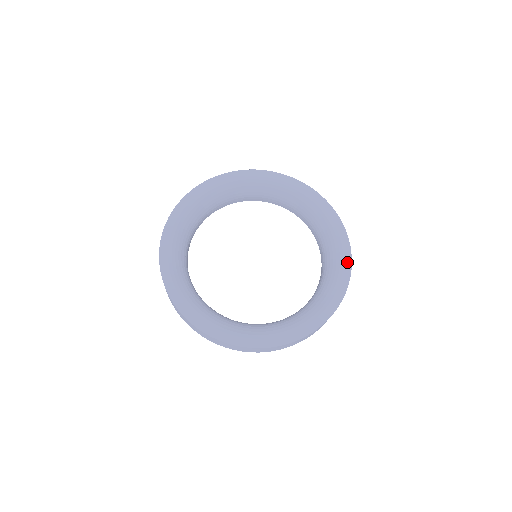
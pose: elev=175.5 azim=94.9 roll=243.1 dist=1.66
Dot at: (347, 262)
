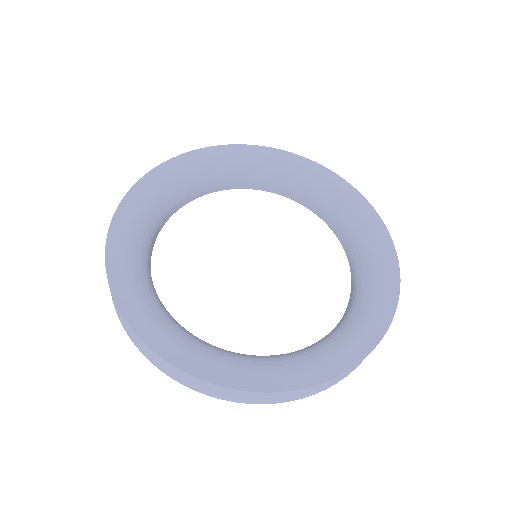
Dot at: (393, 275)
